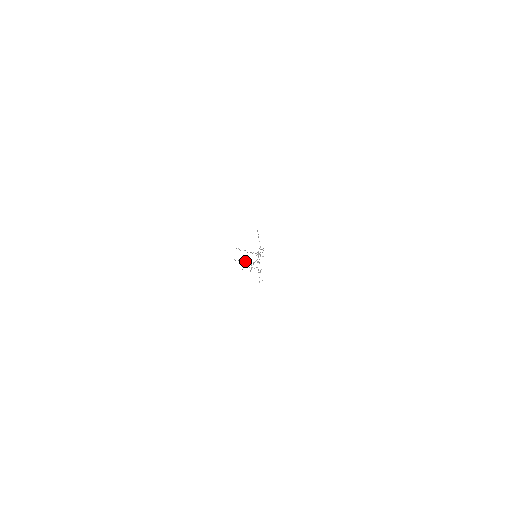
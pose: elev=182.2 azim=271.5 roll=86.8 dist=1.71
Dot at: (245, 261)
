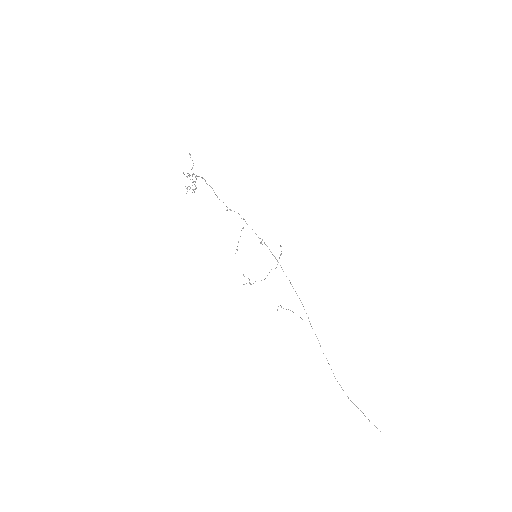
Dot at: (194, 189)
